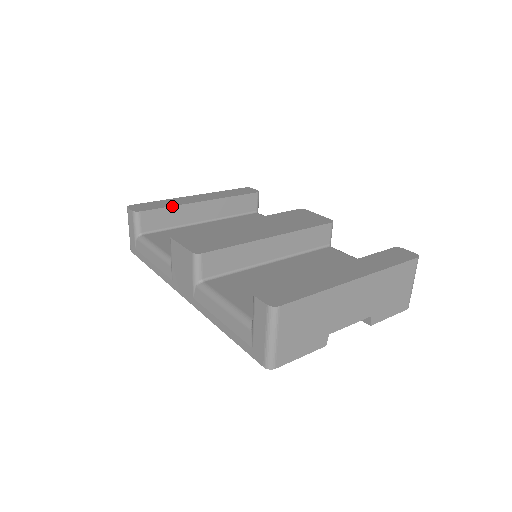
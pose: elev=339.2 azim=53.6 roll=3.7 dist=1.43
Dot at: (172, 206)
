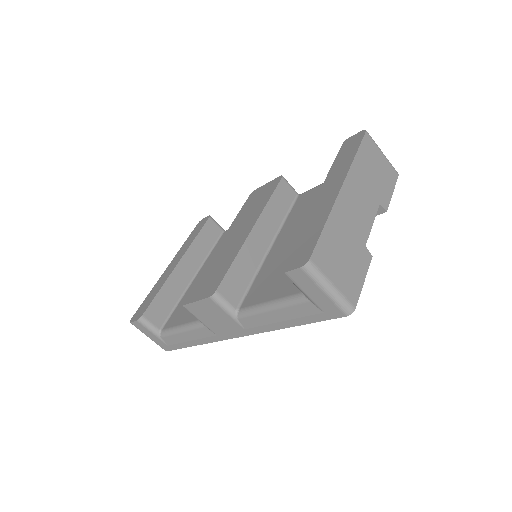
Dot at: (161, 288)
